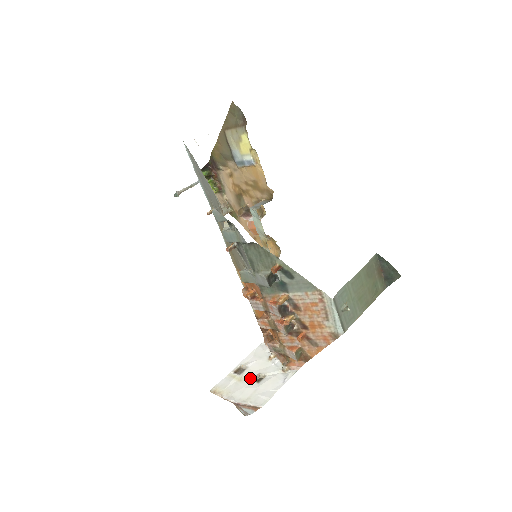
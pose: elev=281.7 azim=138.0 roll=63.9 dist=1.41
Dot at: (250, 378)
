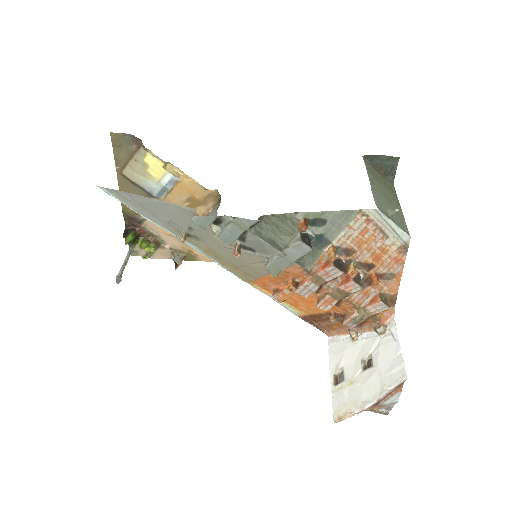
Dot at: (358, 372)
